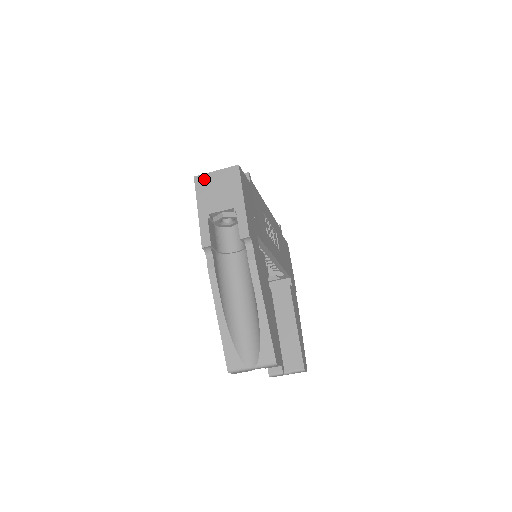
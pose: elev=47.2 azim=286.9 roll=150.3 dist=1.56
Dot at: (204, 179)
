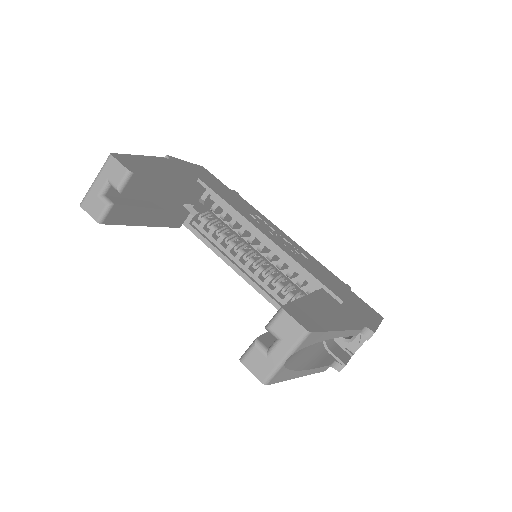
Dot at: occluded
